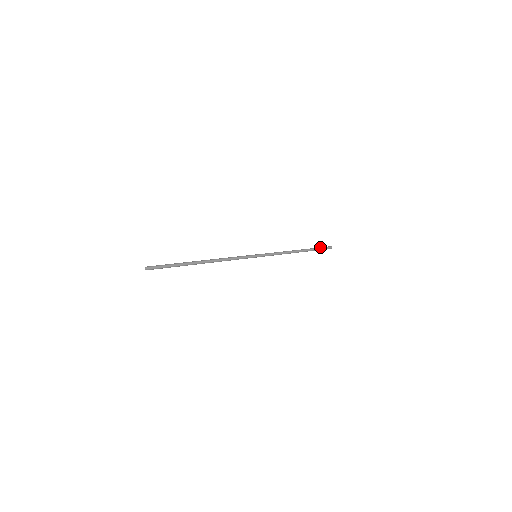
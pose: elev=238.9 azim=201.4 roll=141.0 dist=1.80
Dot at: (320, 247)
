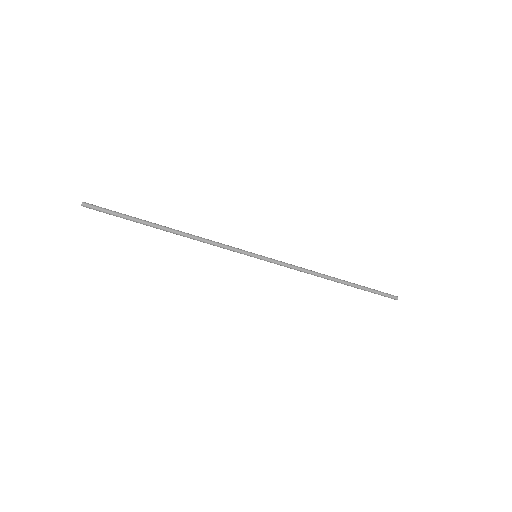
Dot at: (375, 290)
